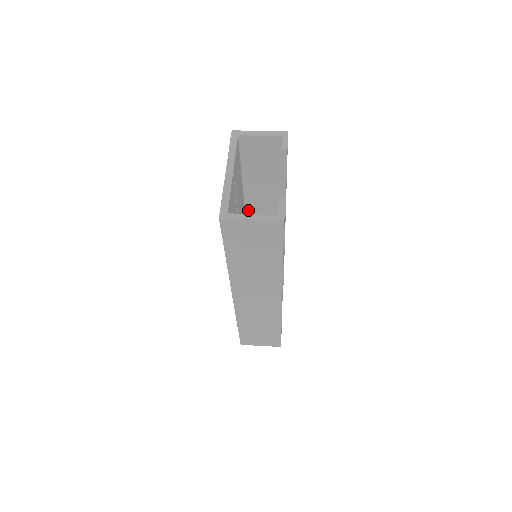
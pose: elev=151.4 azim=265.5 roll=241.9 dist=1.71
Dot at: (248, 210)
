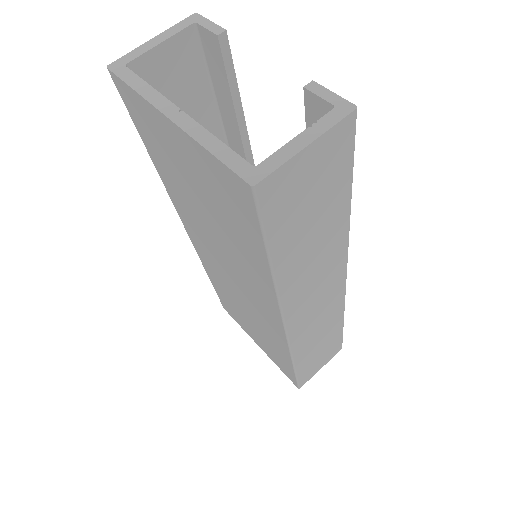
Dot at: occluded
